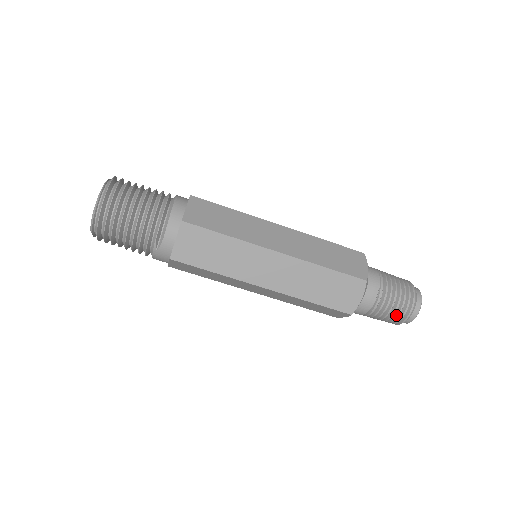
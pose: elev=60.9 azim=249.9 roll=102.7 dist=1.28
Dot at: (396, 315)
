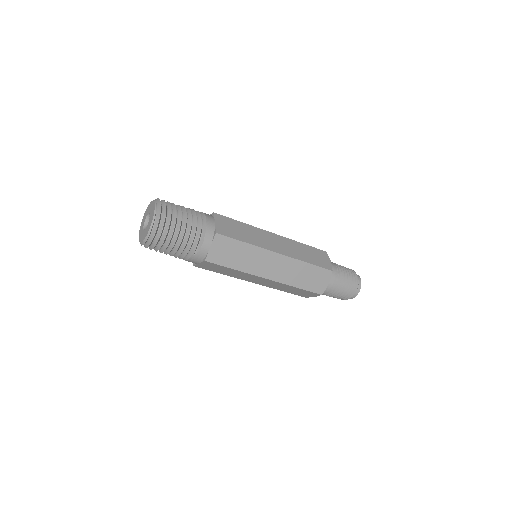
Dot at: (347, 293)
